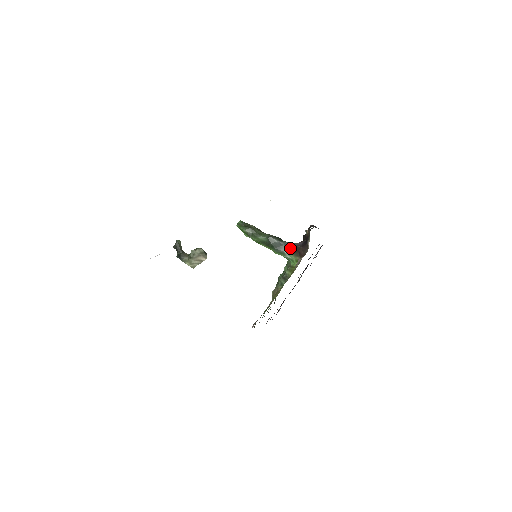
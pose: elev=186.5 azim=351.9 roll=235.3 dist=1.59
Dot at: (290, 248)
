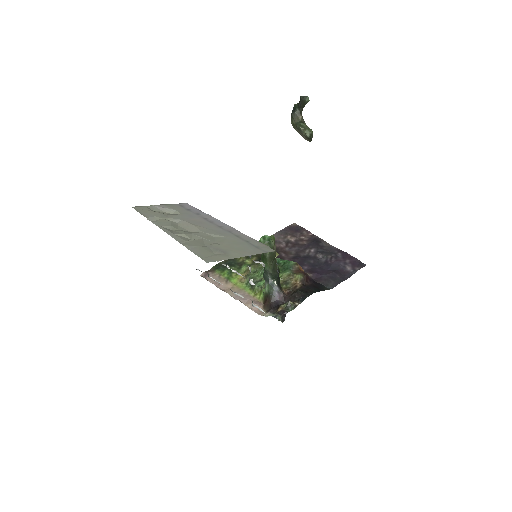
Dot at: (269, 290)
